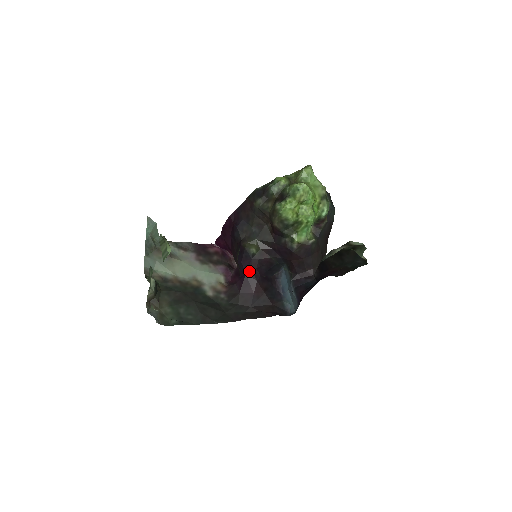
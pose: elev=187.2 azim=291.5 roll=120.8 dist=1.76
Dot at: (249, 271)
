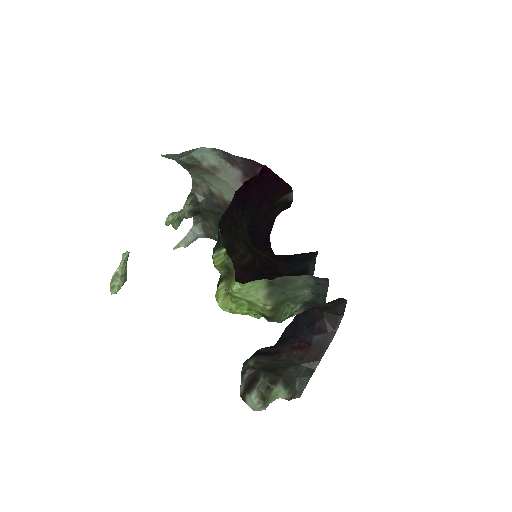
Dot at: (265, 249)
